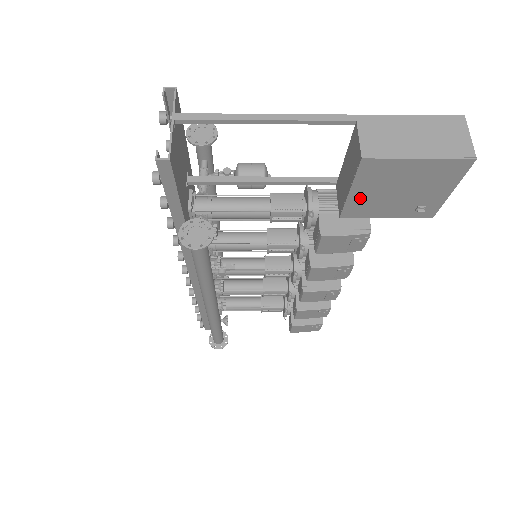
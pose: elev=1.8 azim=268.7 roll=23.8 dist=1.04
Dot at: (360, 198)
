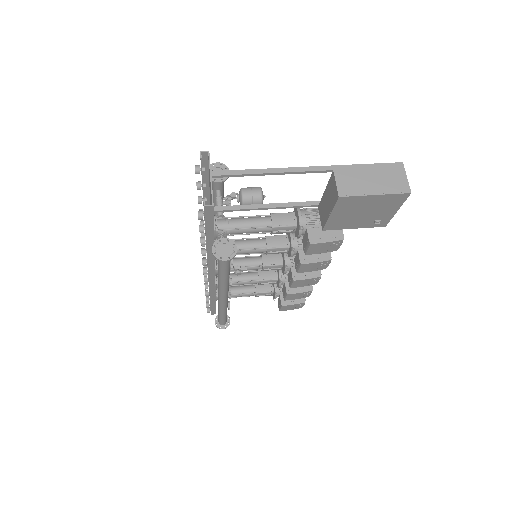
Dot at: (337, 218)
